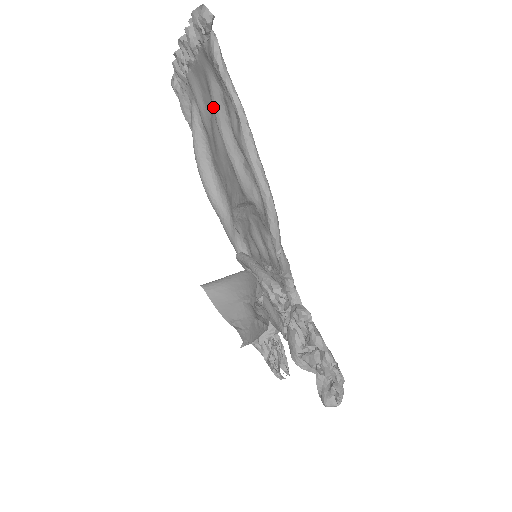
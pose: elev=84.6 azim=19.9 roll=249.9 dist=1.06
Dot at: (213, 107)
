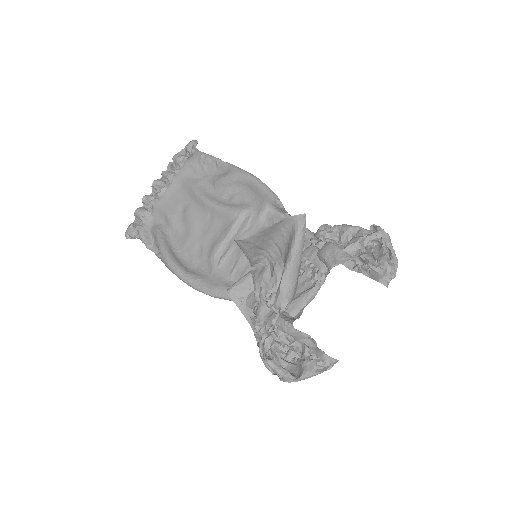
Dot at: (194, 190)
